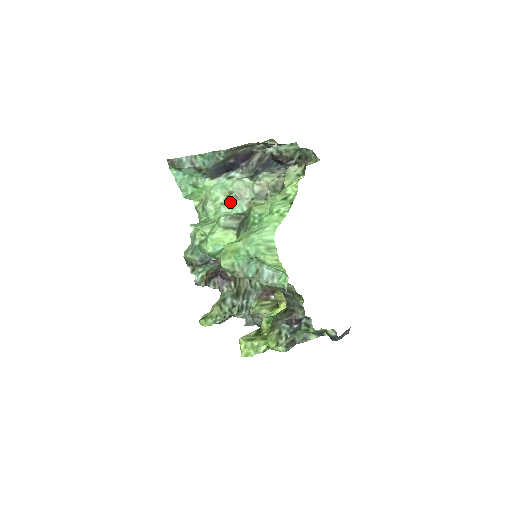
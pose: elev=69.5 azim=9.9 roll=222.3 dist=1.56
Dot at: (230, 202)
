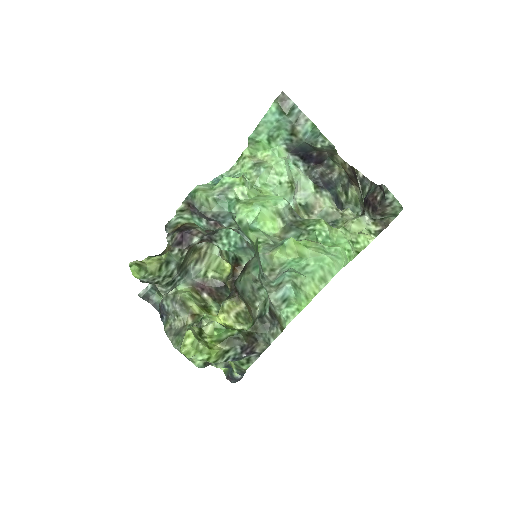
Dot at: (288, 189)
